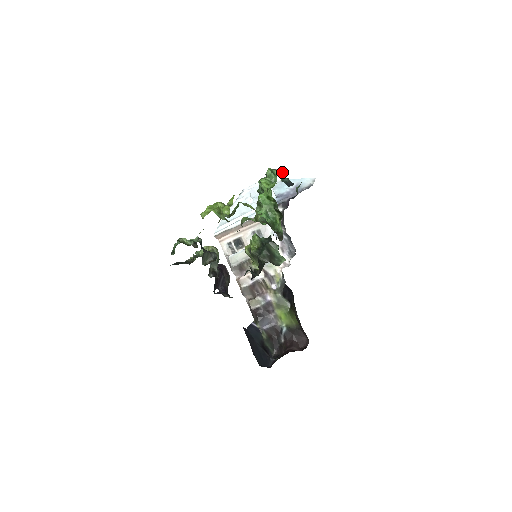
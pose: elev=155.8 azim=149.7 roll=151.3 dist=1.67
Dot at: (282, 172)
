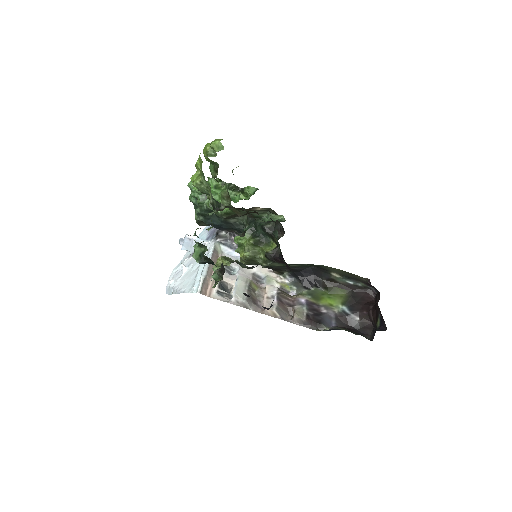
Dot at: occluded
